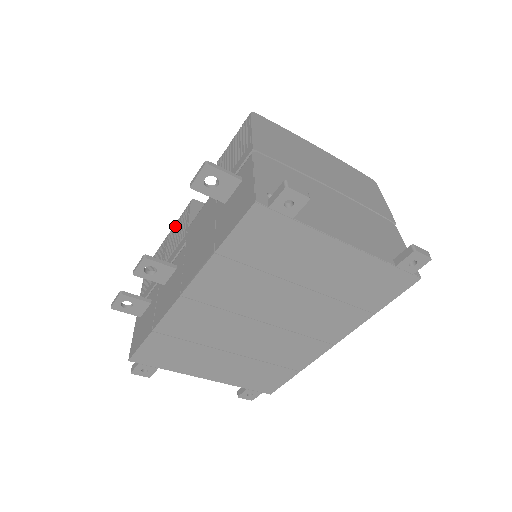
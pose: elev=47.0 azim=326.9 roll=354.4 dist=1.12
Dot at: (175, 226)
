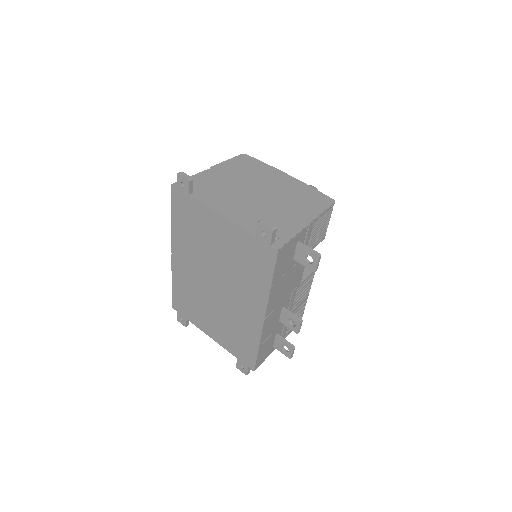
Dot at: occluded
